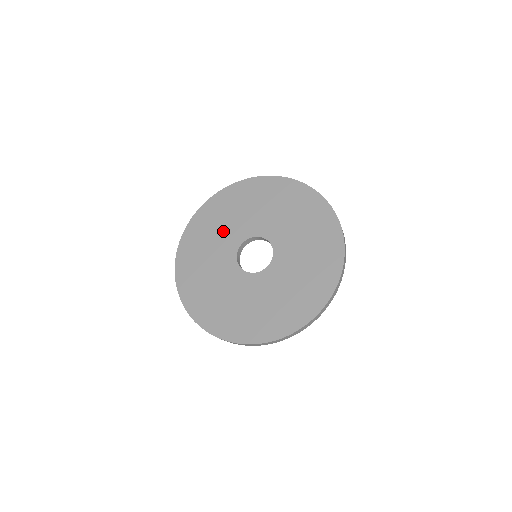
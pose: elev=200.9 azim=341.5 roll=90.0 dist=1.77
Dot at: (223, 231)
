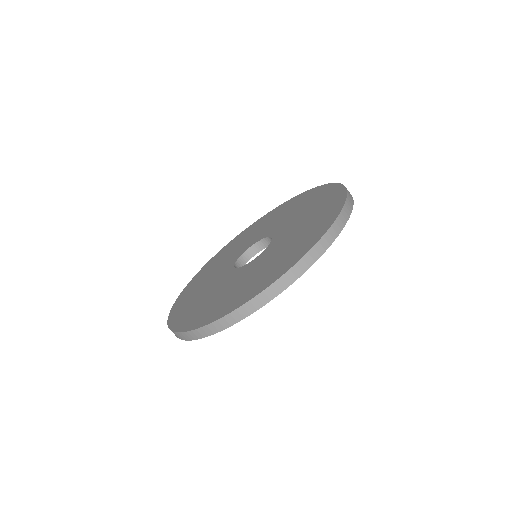
Dot at: (221, 264)
